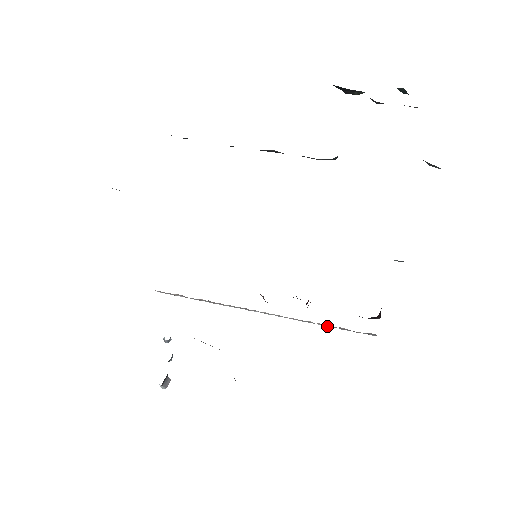
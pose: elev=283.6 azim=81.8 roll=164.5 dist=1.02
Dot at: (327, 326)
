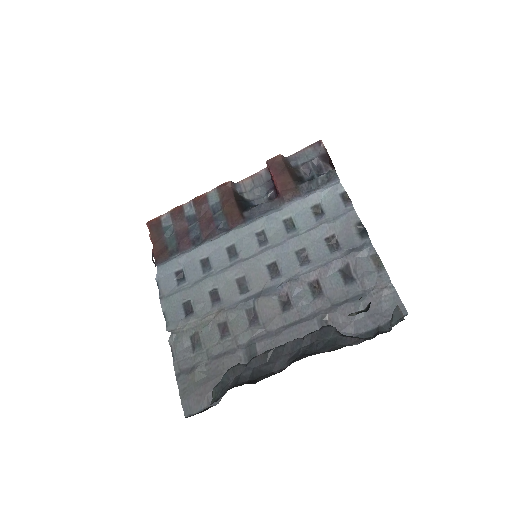
Dot at: occluded
